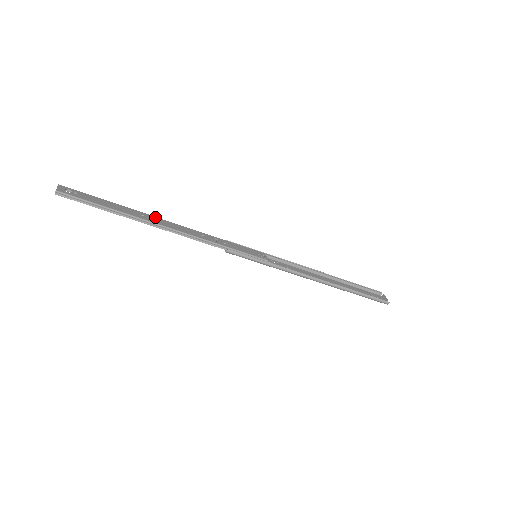
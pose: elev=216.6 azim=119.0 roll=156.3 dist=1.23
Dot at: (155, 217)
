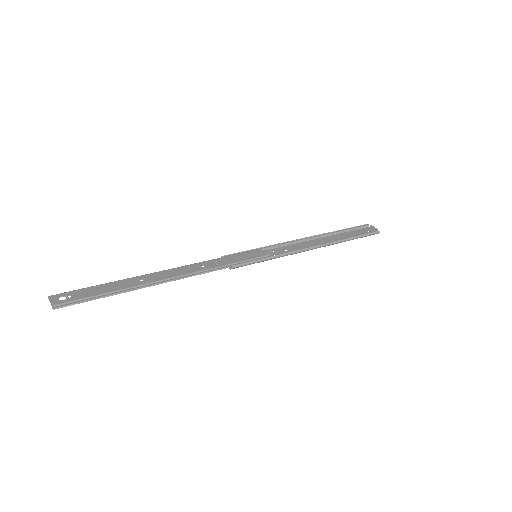
Dot at: (152, 274)
